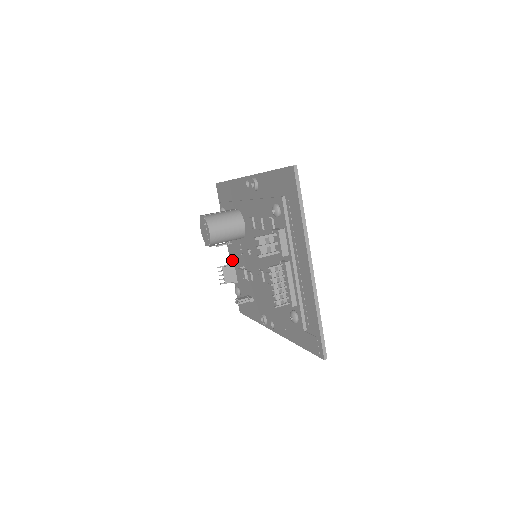
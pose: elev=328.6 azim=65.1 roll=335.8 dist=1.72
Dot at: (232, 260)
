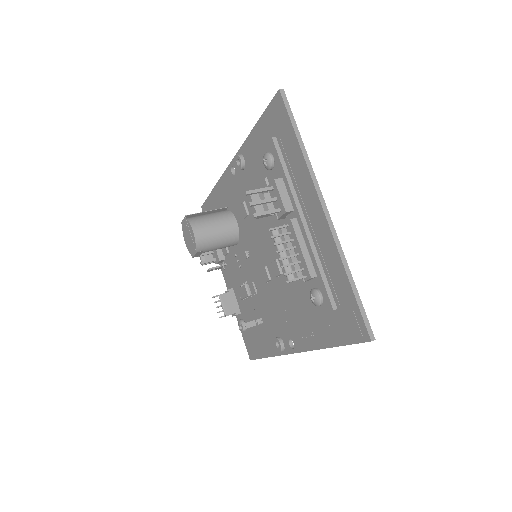
Dot at: (230, 287)
